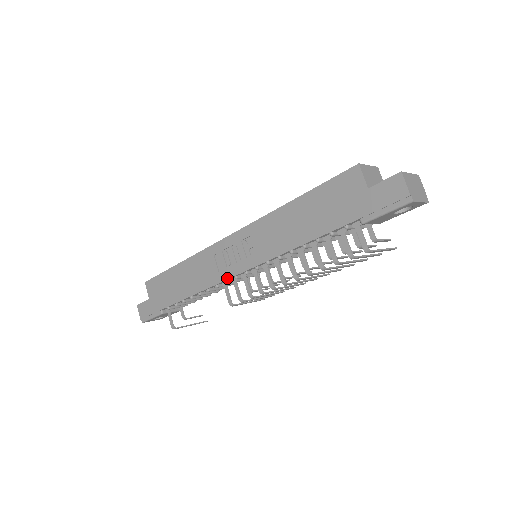
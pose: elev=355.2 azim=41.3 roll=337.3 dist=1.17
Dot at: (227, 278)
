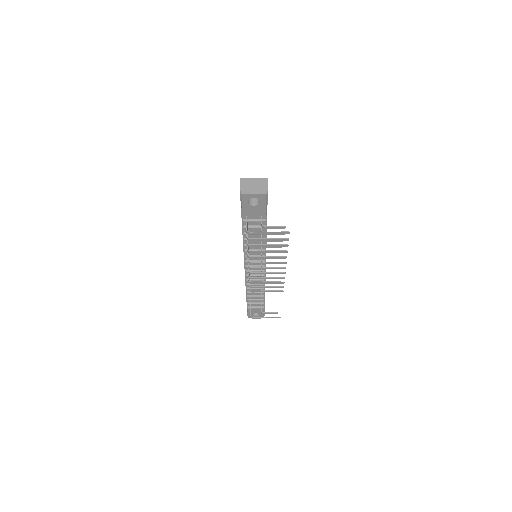
Dot at: (245, 272)
